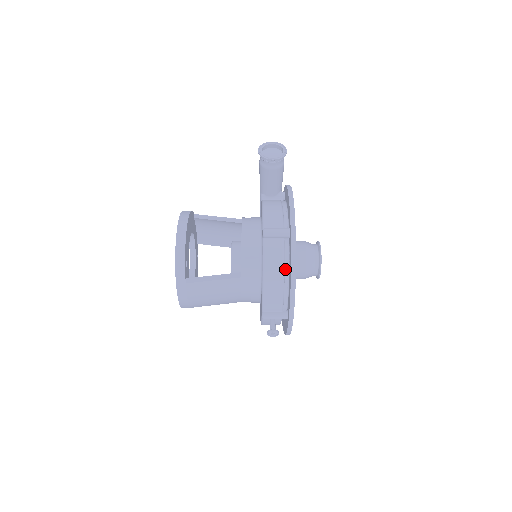
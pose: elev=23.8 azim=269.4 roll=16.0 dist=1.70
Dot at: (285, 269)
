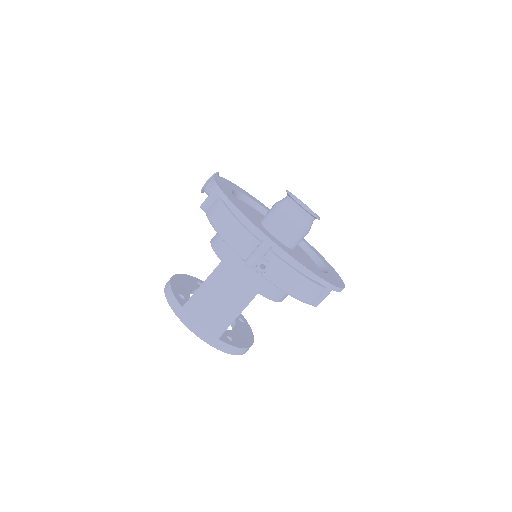
Dot at: (231, 210)
